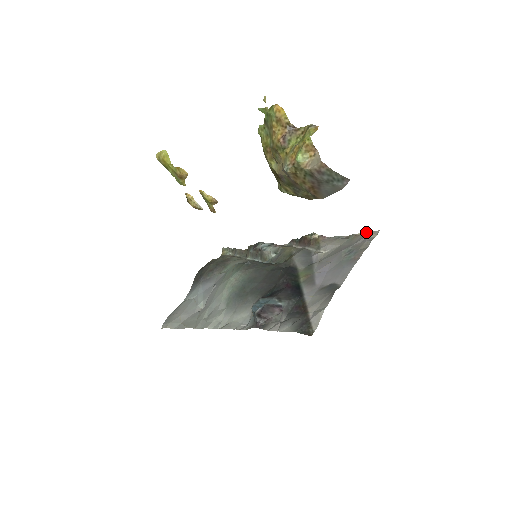
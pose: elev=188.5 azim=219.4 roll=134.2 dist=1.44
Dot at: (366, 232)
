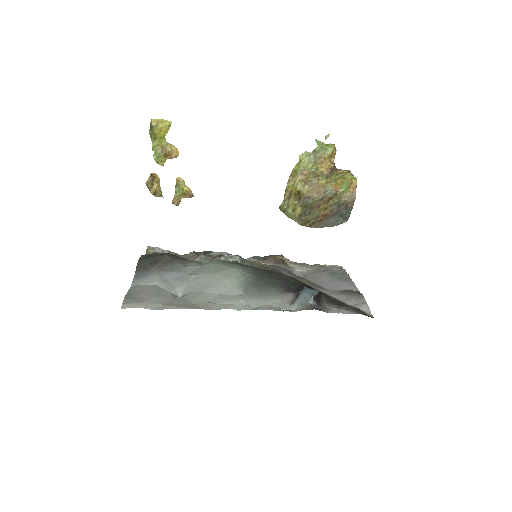
Dot at: (330, 265)
